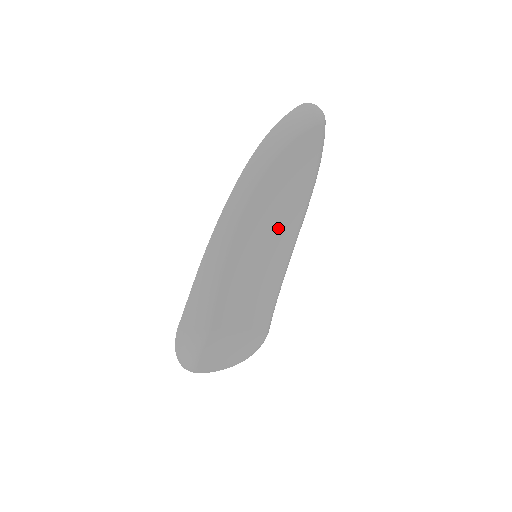
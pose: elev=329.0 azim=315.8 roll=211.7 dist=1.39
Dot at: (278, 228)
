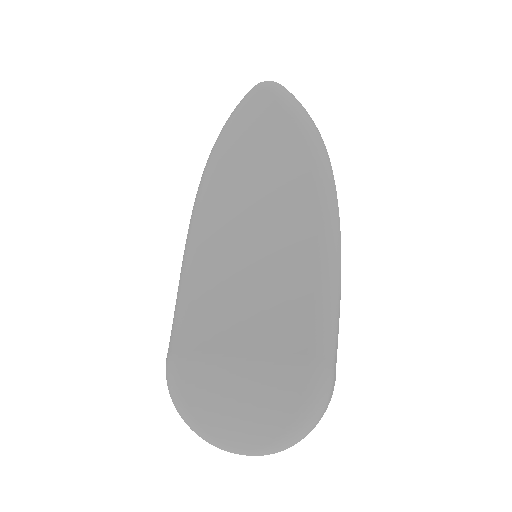
Dot at: (273, 212)
